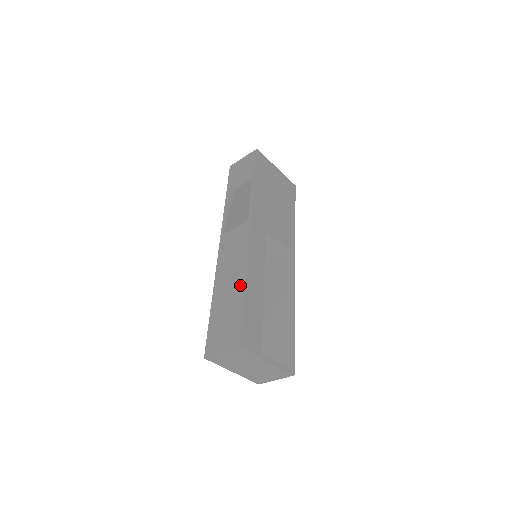
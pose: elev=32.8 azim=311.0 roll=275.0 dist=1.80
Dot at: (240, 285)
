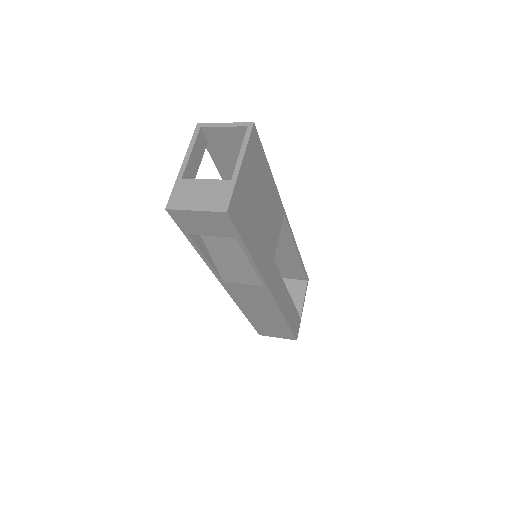
Dot at: (279, 320)
